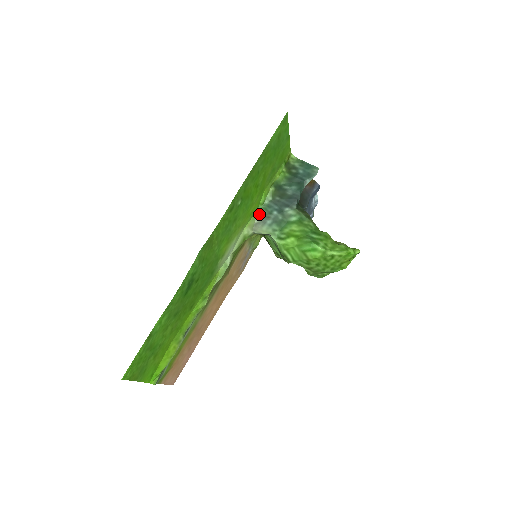
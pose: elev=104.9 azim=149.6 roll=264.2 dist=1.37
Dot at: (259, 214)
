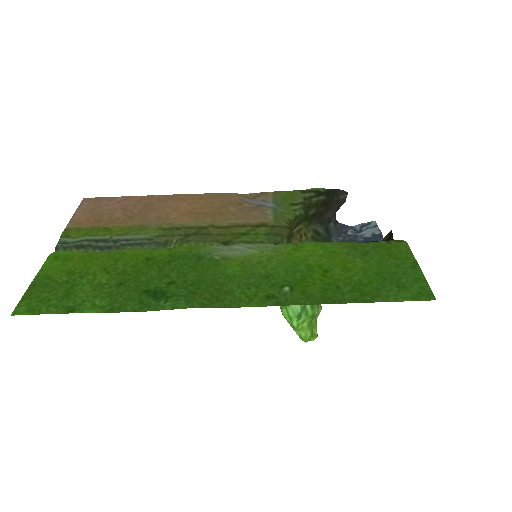
Dot at: occluded
